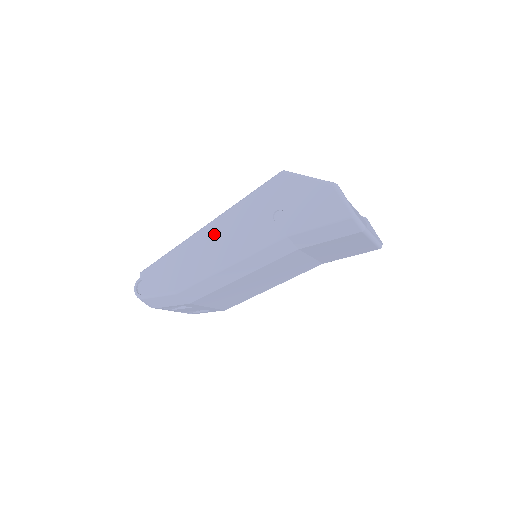
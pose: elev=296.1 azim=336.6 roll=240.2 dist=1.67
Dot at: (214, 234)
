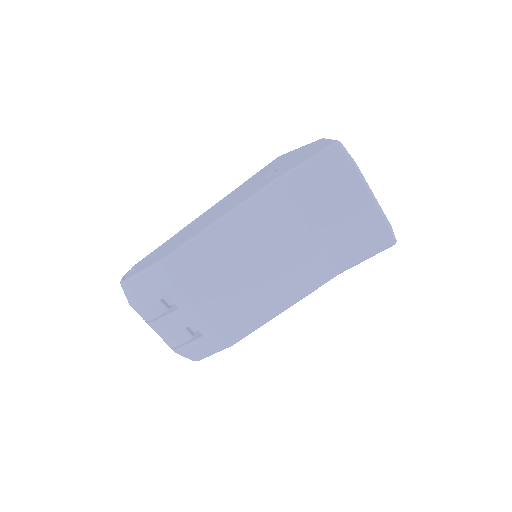
Dot at: (211, 211)
